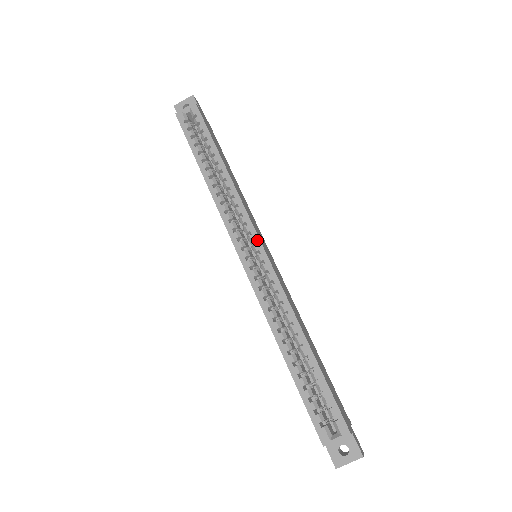
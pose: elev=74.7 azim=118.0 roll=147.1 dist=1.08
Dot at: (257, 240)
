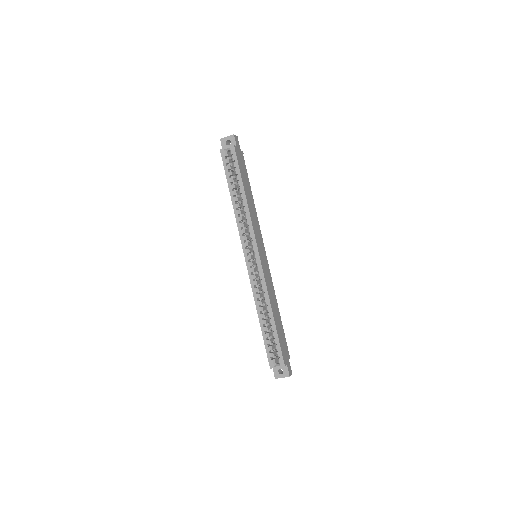
Dot at: (257, 251)
